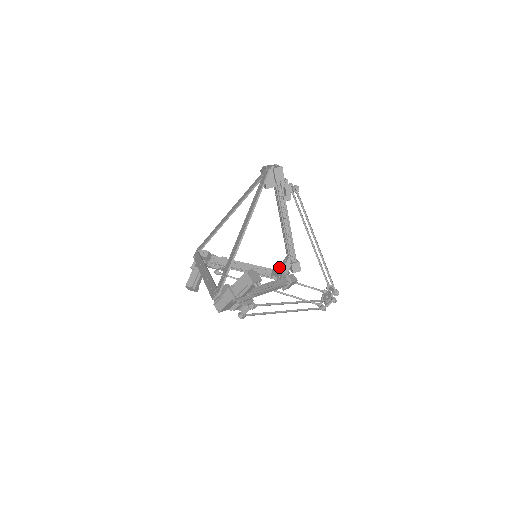
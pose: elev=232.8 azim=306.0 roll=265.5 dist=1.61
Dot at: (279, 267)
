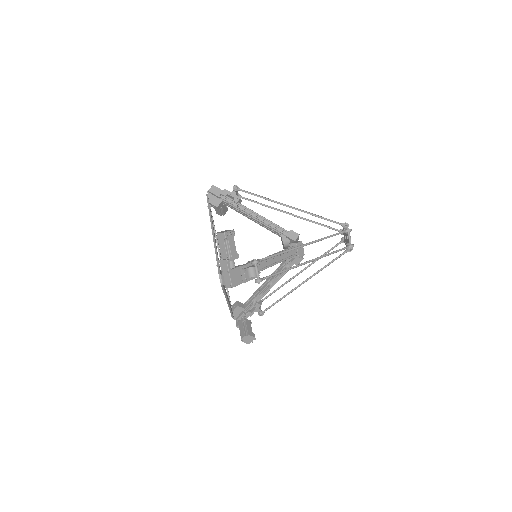
Dot at: occluded
